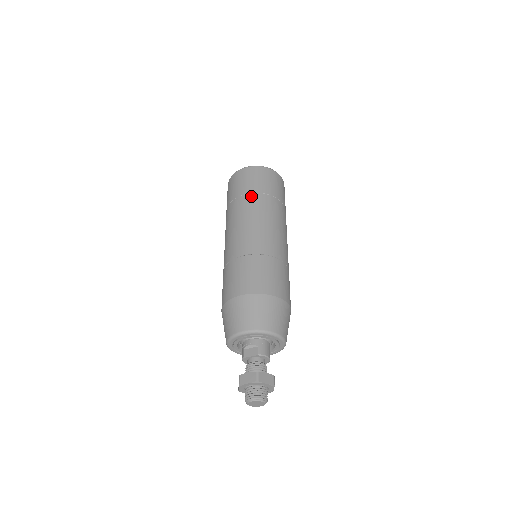
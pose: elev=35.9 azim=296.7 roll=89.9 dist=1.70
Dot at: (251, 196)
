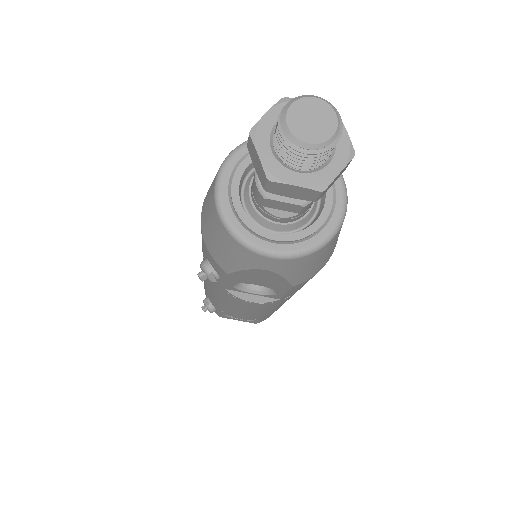
Dot at: occluded
